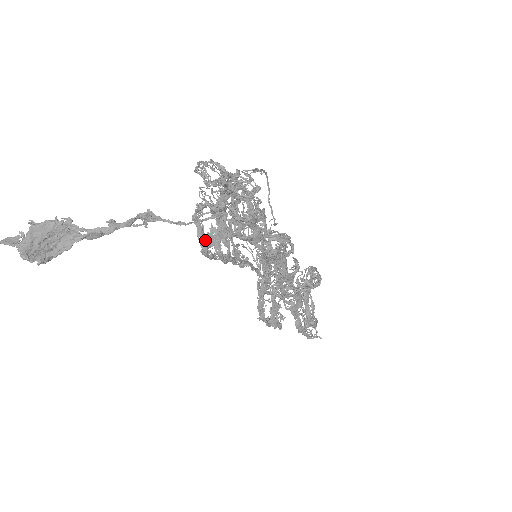
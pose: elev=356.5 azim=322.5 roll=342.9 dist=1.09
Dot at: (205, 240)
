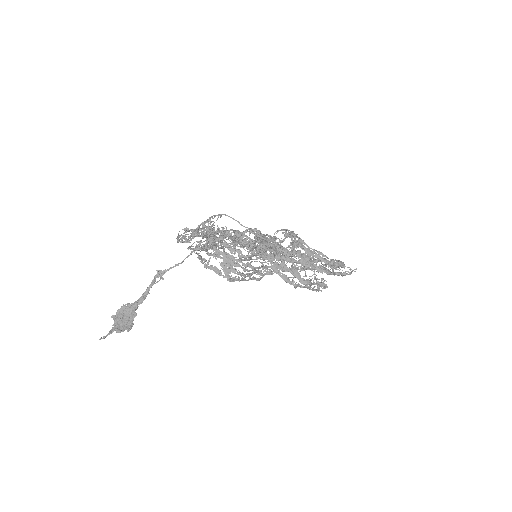
Dot at: occluded
